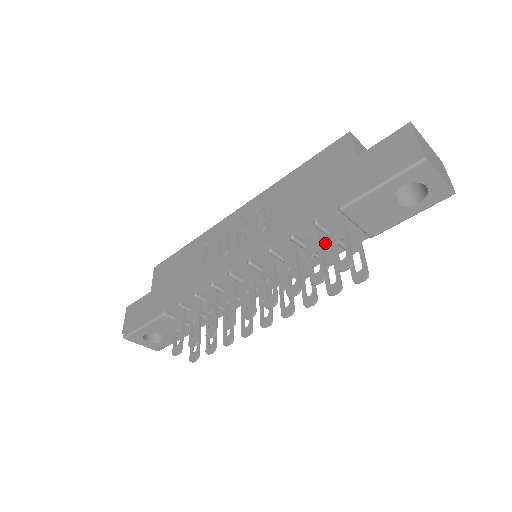
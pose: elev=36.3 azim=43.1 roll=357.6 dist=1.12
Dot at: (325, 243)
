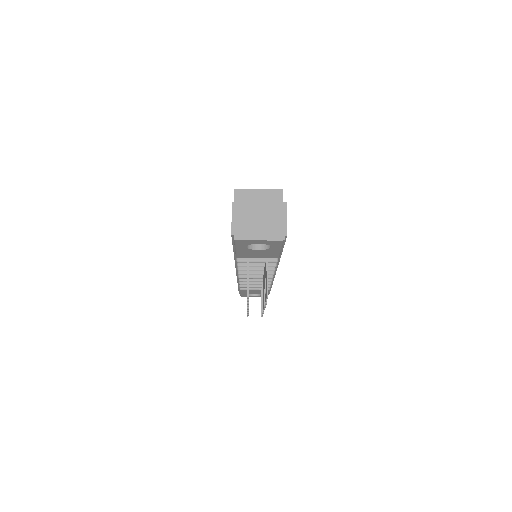
Dot at: occluded
